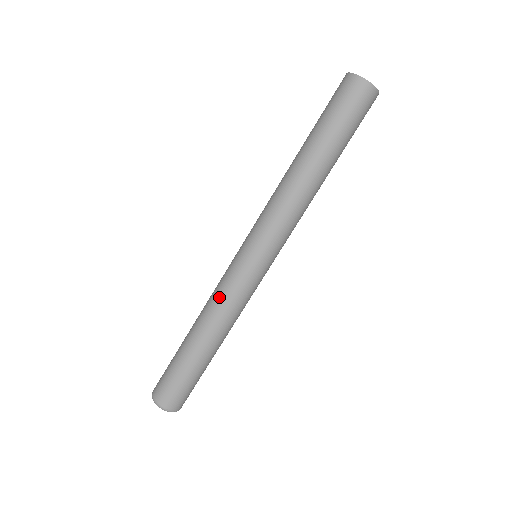
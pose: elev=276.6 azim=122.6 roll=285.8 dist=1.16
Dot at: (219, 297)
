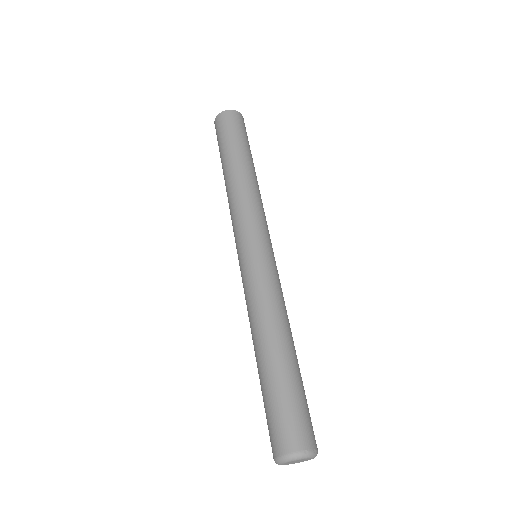
Dot at: (255, 298)
